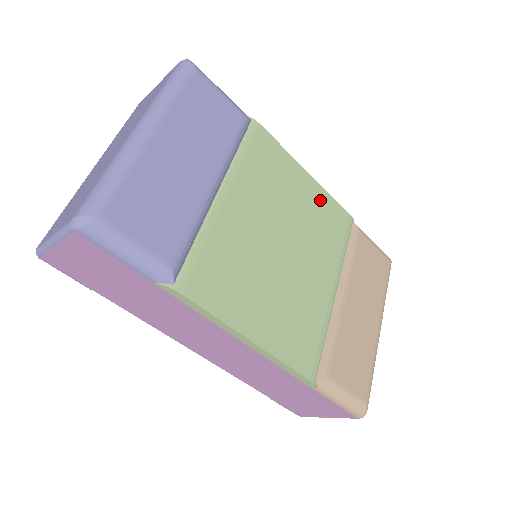
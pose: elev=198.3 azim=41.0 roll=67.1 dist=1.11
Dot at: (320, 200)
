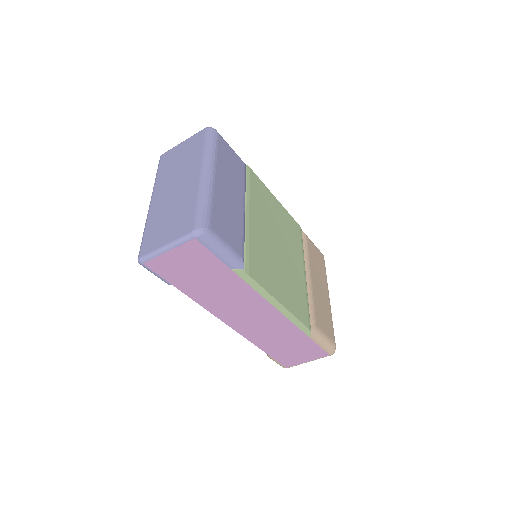
Dot at: (286, 217)
